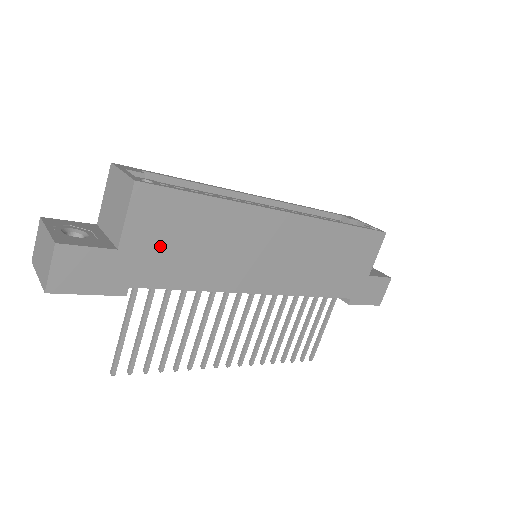
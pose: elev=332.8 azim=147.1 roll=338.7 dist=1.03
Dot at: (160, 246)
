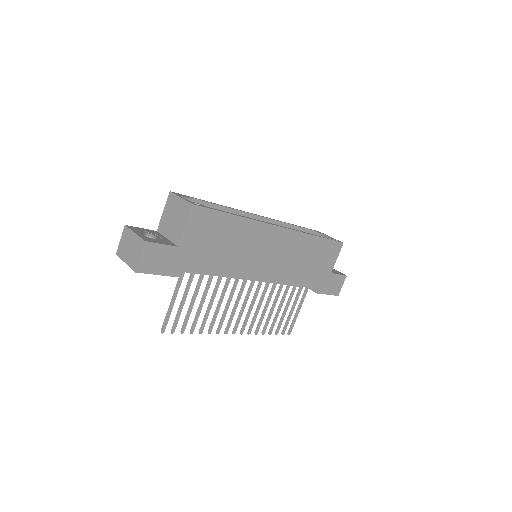
Dot at: (202, 246)
